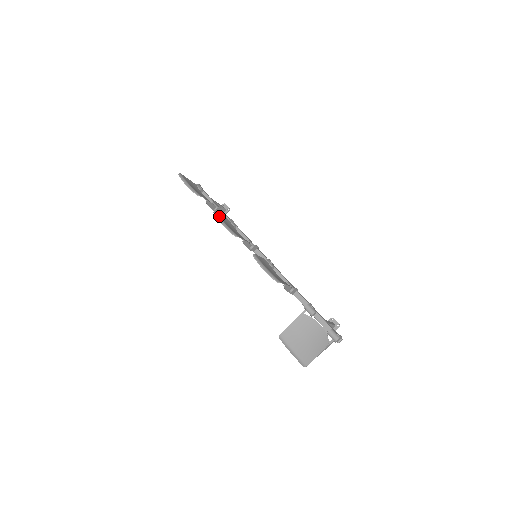
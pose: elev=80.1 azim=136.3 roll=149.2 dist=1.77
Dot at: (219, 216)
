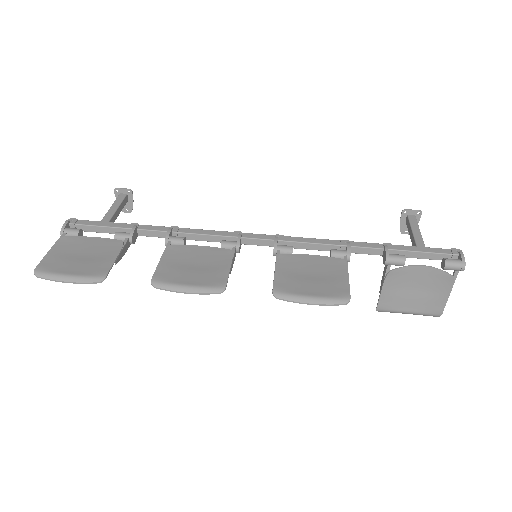
Dot at: (165, 282)
